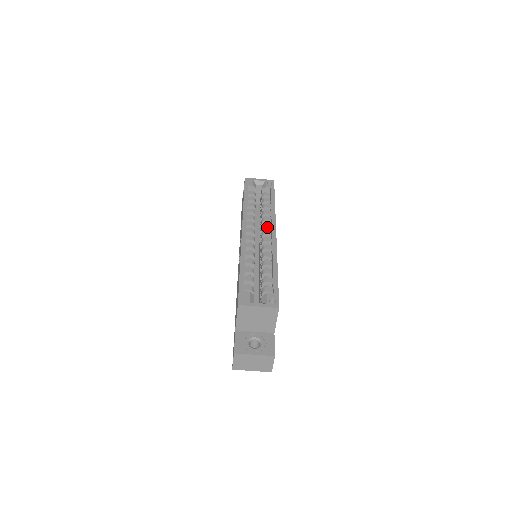
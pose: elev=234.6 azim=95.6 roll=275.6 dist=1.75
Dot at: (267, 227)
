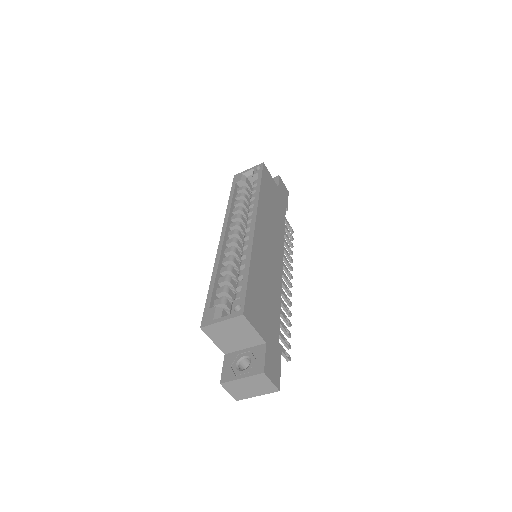
Dot at: occluded
